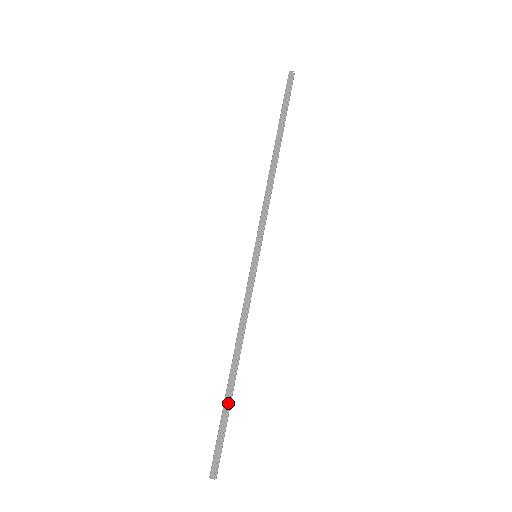
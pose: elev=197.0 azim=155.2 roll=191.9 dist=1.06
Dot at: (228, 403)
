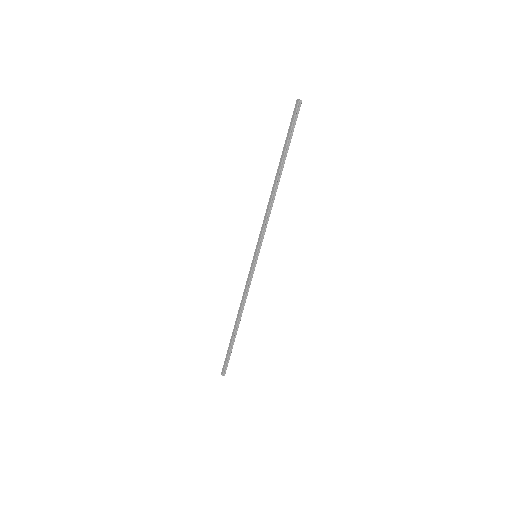
Dot at: (232, 341)
